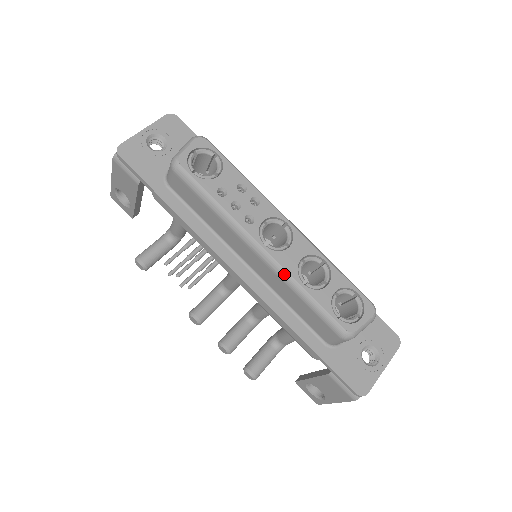
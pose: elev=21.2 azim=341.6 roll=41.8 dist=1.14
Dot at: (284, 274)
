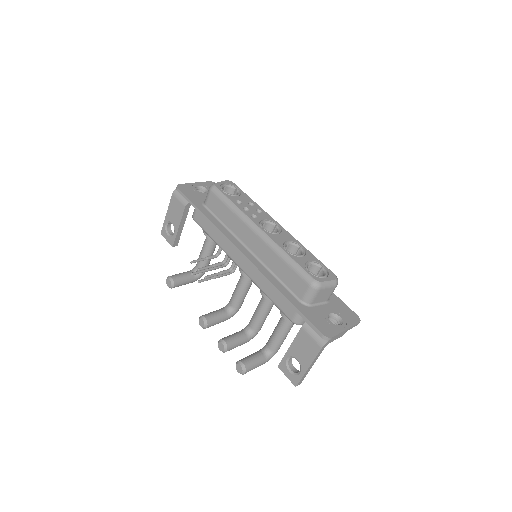
Dot at: (273, 244)
